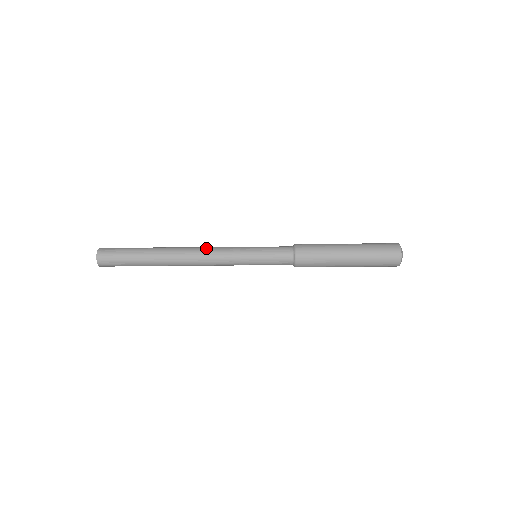
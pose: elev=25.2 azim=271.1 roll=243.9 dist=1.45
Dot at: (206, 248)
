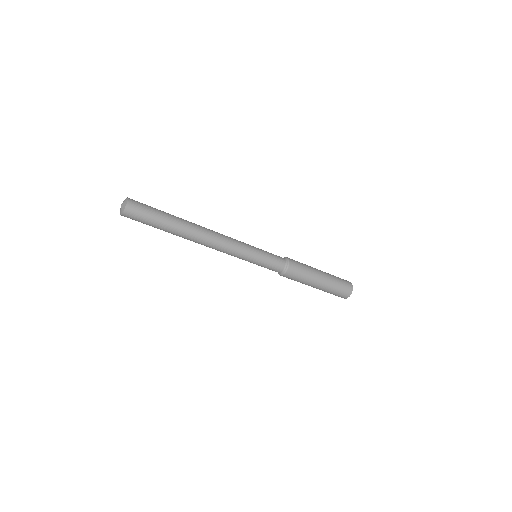
Dot at: (223, 237)
